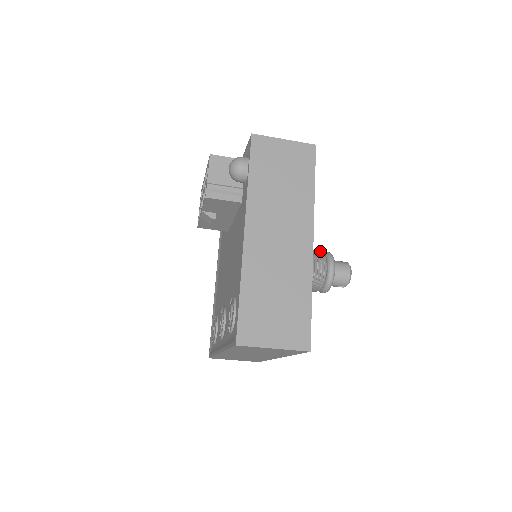
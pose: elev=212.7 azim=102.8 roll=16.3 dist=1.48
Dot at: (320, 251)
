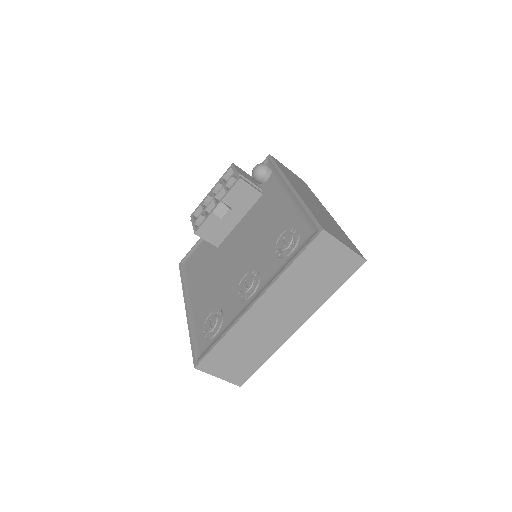
Dot at: occluded
